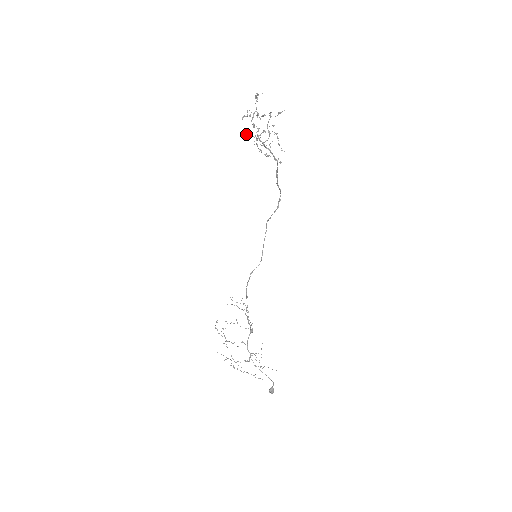
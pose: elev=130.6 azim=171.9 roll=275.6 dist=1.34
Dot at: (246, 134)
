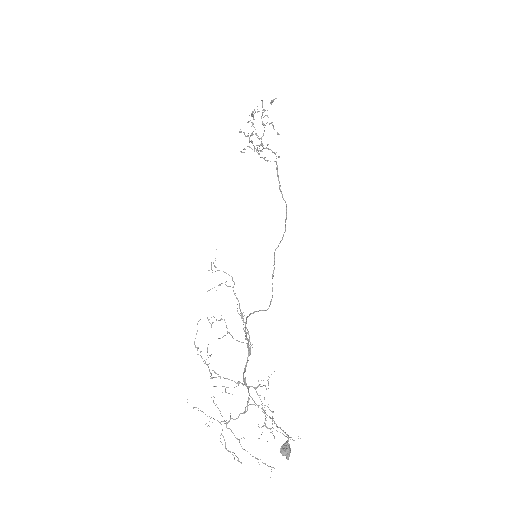
Dot at: (244, 149)
